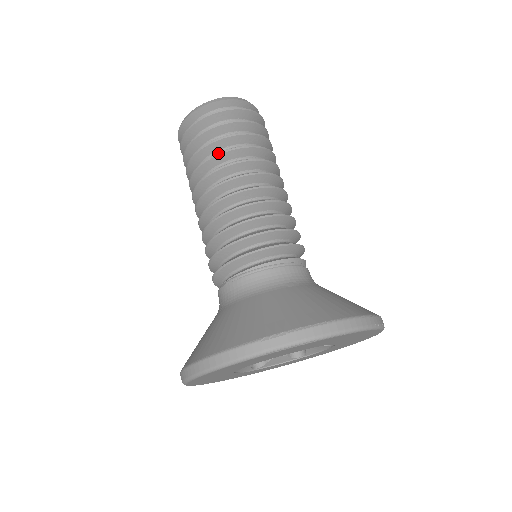
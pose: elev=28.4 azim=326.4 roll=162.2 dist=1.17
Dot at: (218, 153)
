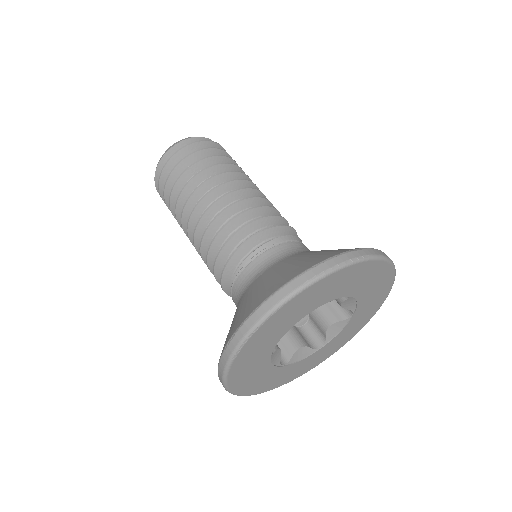
Dot at: occluded
